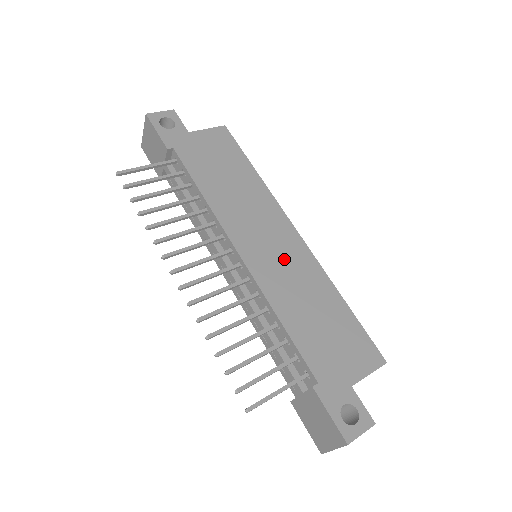
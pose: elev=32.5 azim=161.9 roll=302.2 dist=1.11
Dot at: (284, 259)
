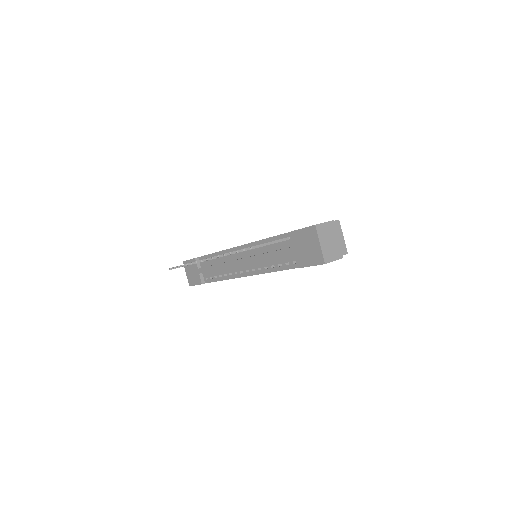
Dot at: occluded
